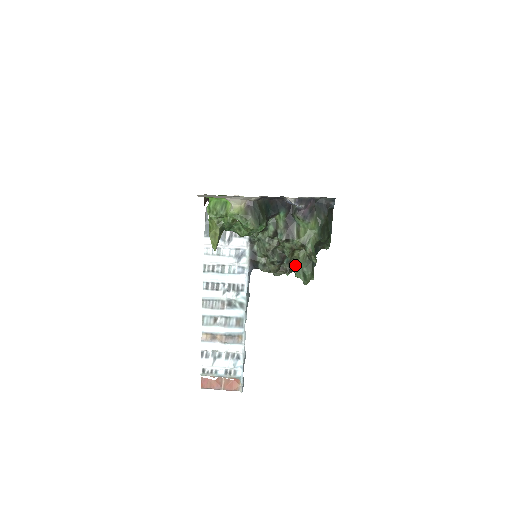
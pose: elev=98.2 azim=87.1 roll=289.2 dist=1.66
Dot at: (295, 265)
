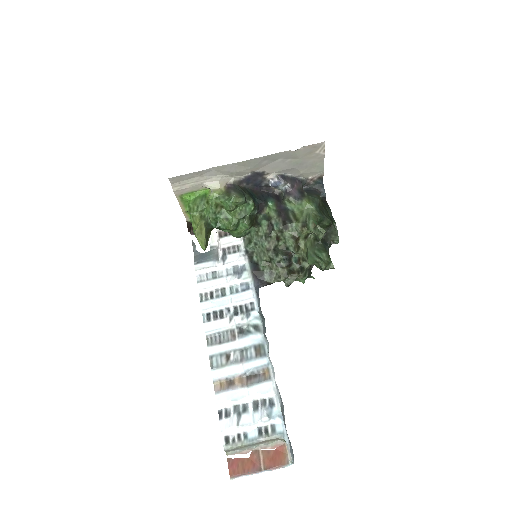
Dot at: (306, 264)
